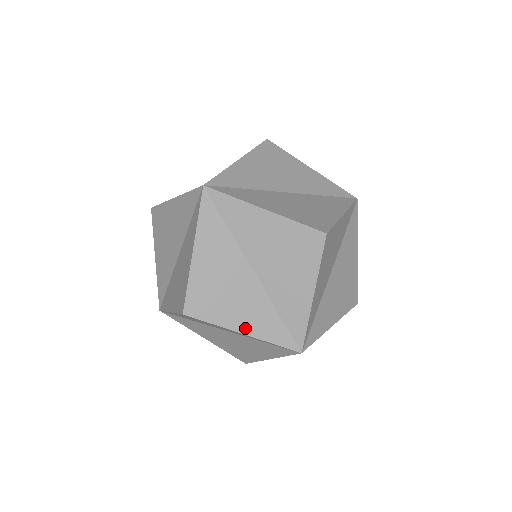
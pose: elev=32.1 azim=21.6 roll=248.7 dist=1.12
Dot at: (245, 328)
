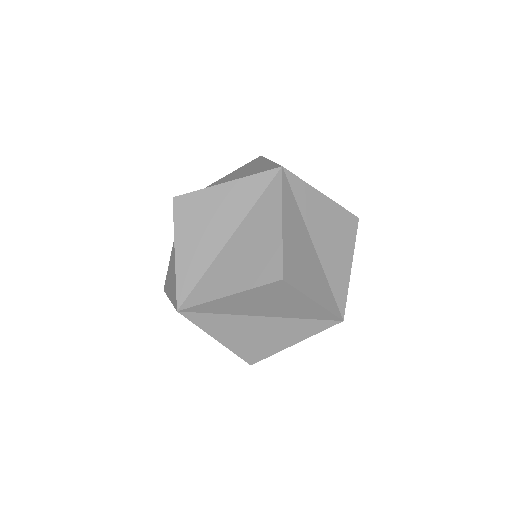
Dot at: (316, 296)
